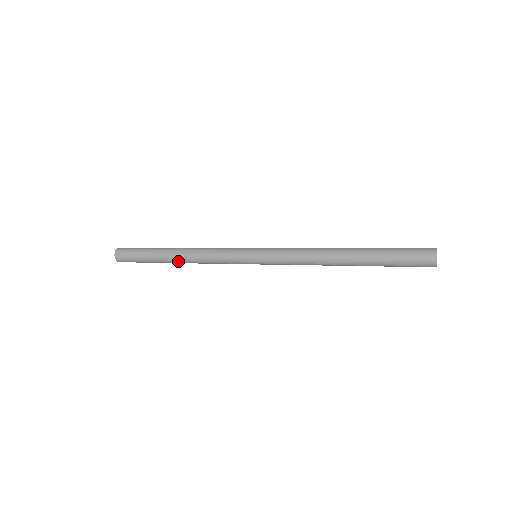
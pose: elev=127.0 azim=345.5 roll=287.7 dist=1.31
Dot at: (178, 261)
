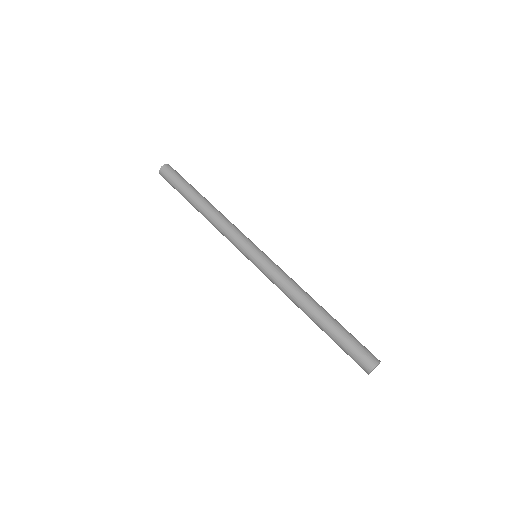
Dot at: (200, 212)
